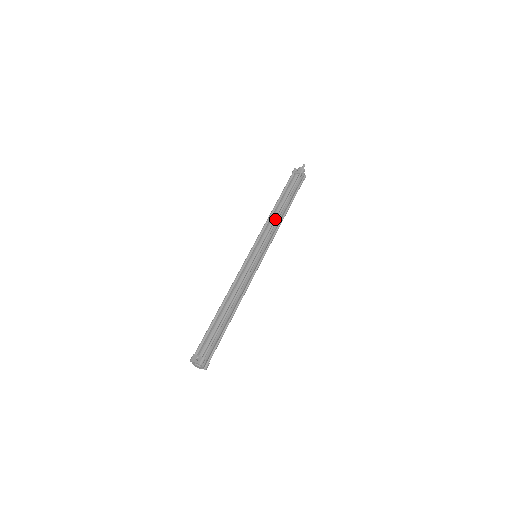
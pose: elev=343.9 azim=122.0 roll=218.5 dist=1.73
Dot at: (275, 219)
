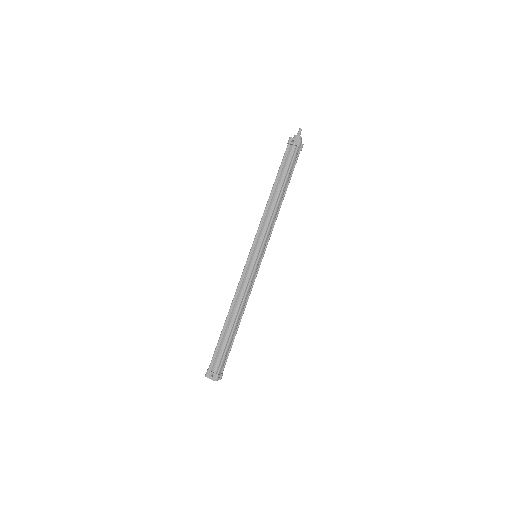
Dot at: (273, 212)
